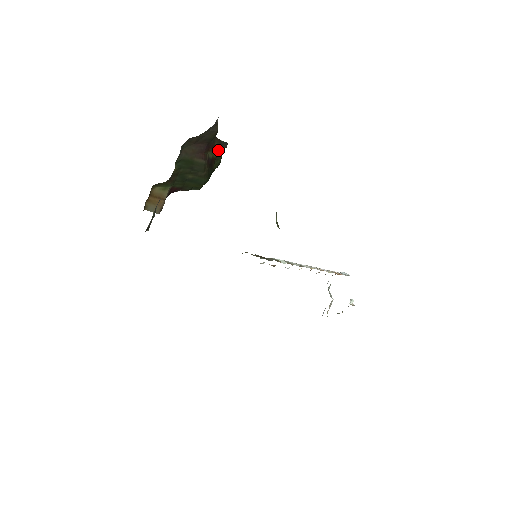
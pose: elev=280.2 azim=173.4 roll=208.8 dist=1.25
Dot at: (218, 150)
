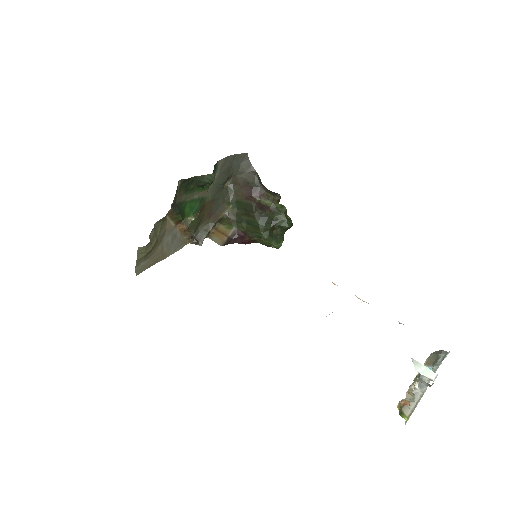
Dot at: (271, 200)
